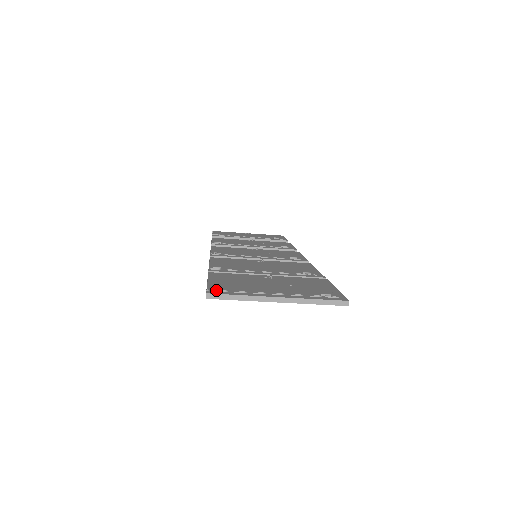
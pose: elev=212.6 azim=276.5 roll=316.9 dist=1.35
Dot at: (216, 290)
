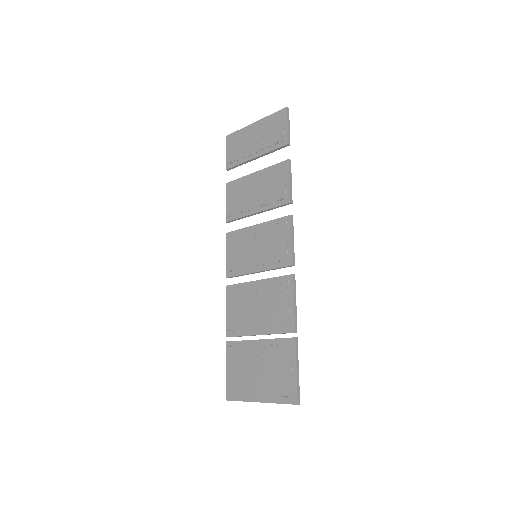
Dot at: (230, 395)
